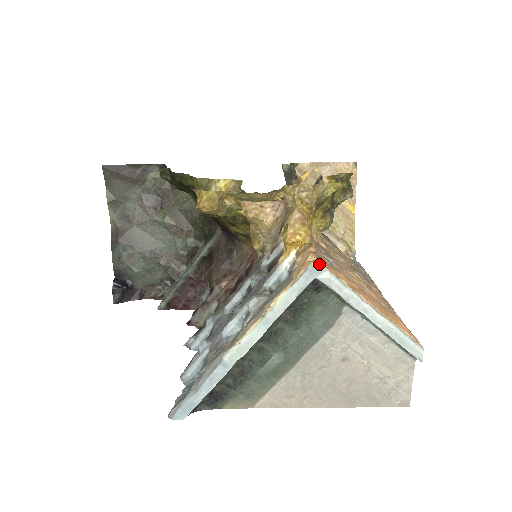
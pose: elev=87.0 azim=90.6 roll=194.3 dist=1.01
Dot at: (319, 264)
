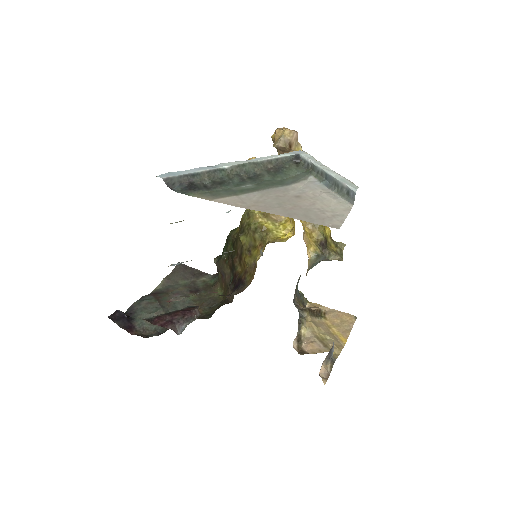
Dot at: (304, 151)
